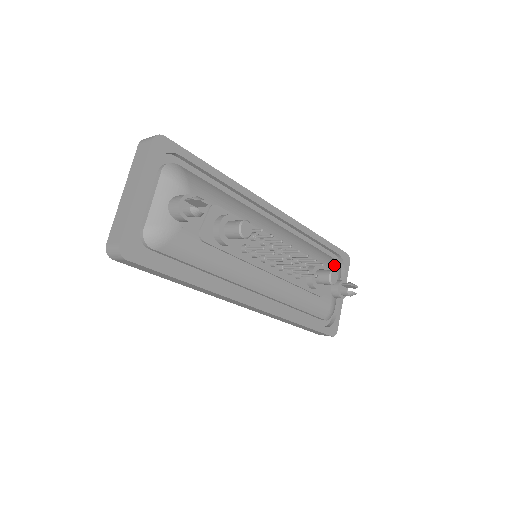
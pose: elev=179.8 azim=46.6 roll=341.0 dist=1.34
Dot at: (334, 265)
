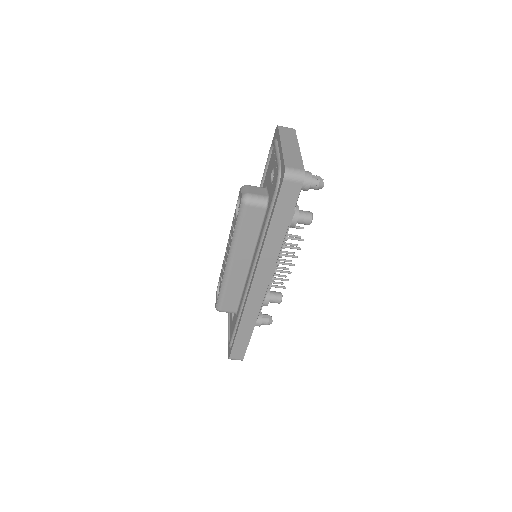
Dot at: occluded
